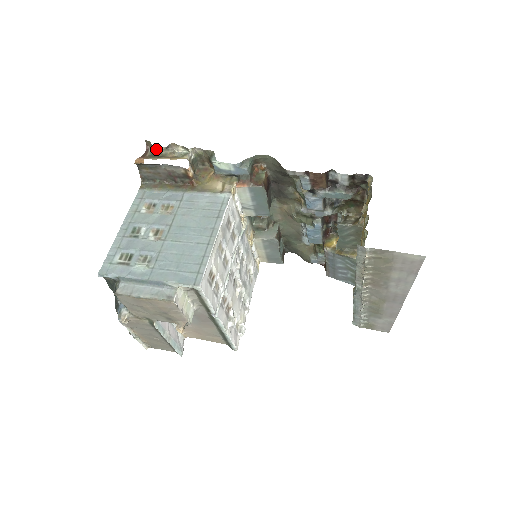
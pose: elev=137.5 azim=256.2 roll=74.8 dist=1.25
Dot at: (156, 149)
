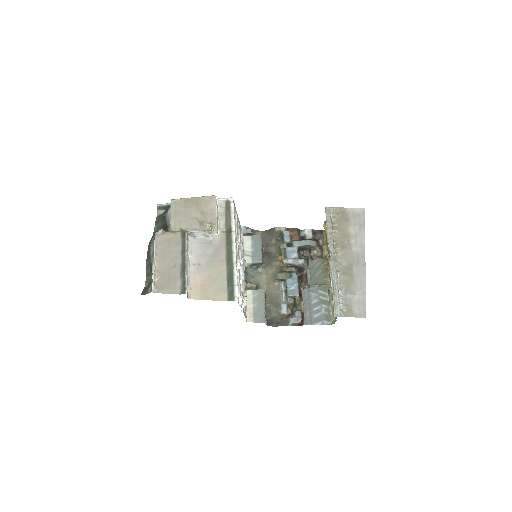
Dot at: occluded
